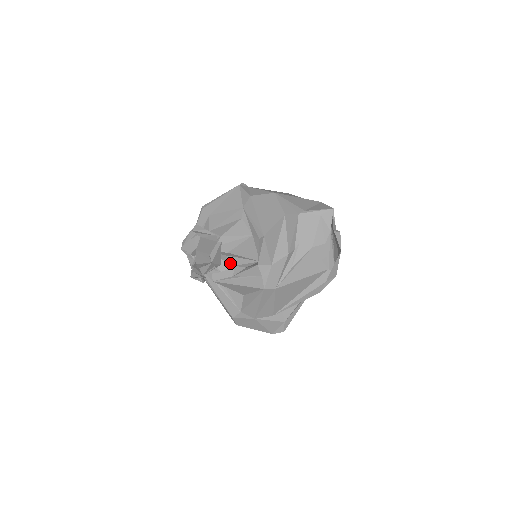
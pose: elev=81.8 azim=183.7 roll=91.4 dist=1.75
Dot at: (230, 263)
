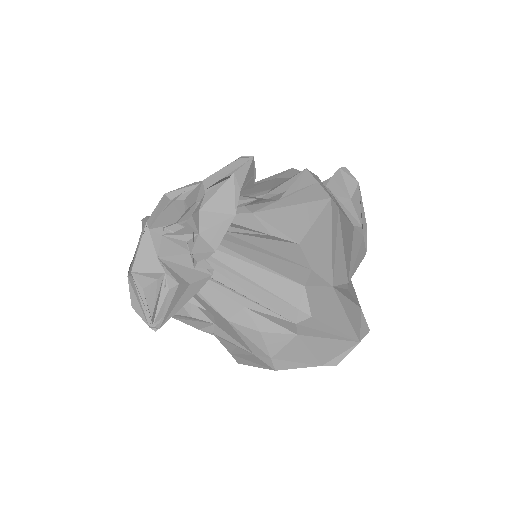
Dot at: (259, 198)
